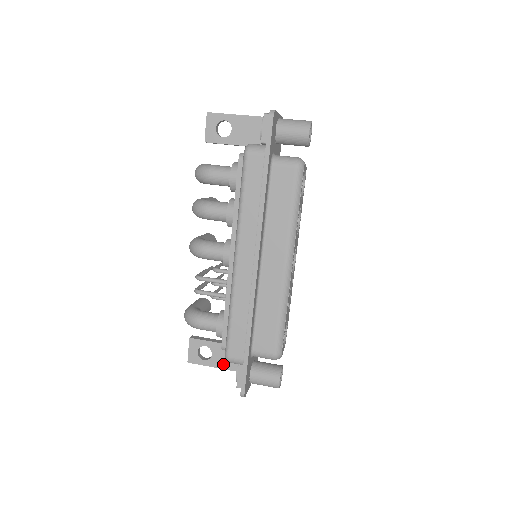
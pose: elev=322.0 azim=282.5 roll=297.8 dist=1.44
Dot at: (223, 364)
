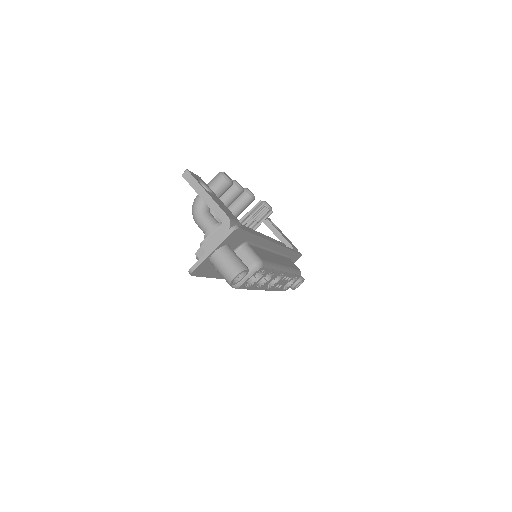
Dot at: occluded
